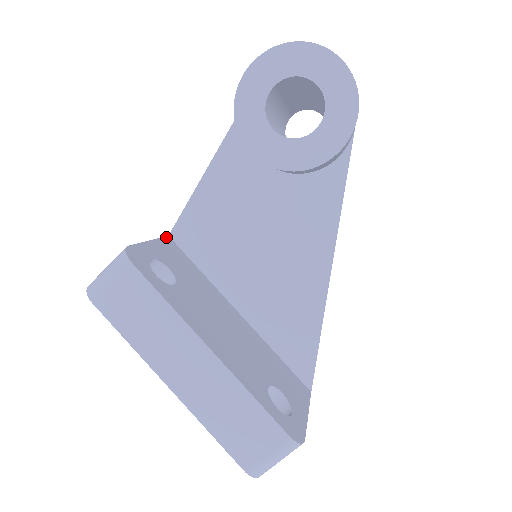
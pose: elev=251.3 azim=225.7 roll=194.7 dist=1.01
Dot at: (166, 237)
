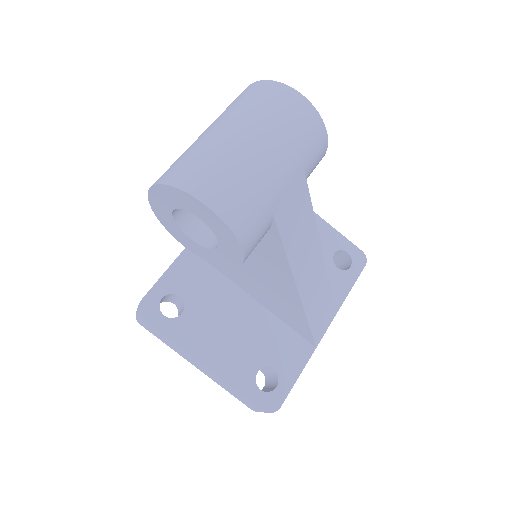
Dot at: (184, 251)
